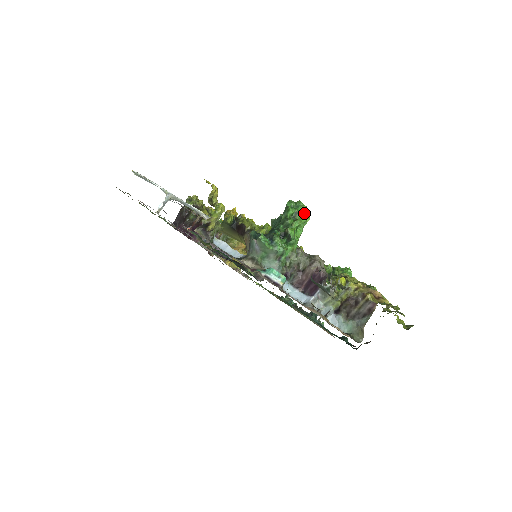
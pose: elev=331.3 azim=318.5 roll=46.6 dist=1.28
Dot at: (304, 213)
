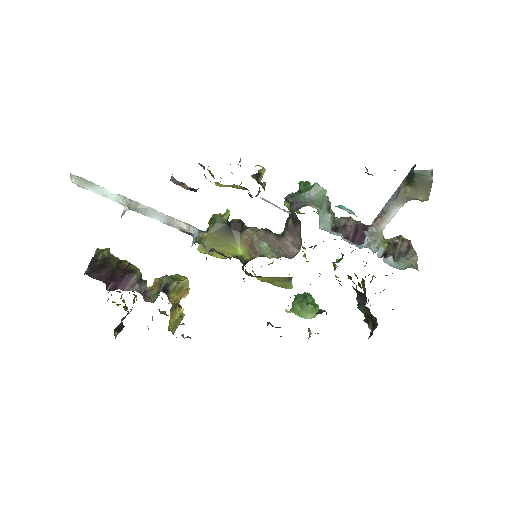
Dot at: occluded
